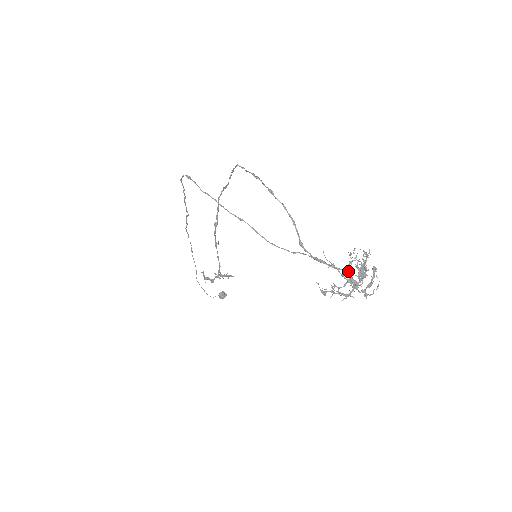
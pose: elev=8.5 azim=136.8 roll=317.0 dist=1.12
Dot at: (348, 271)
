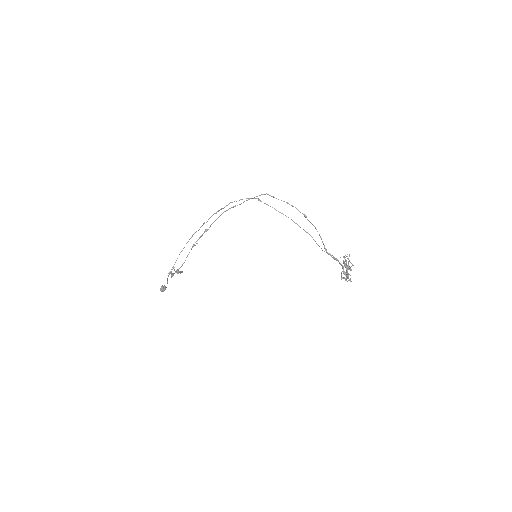
Dot at: (347, 266)
